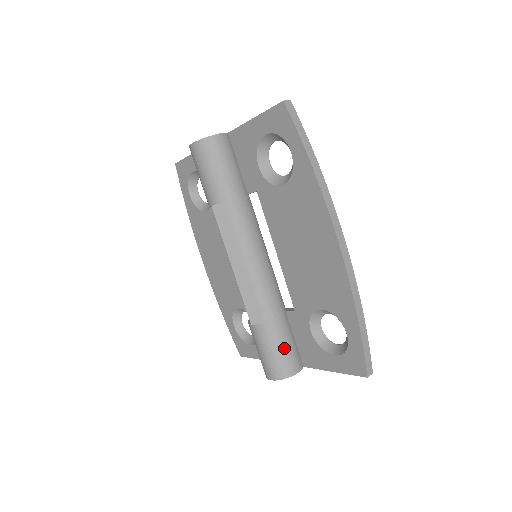
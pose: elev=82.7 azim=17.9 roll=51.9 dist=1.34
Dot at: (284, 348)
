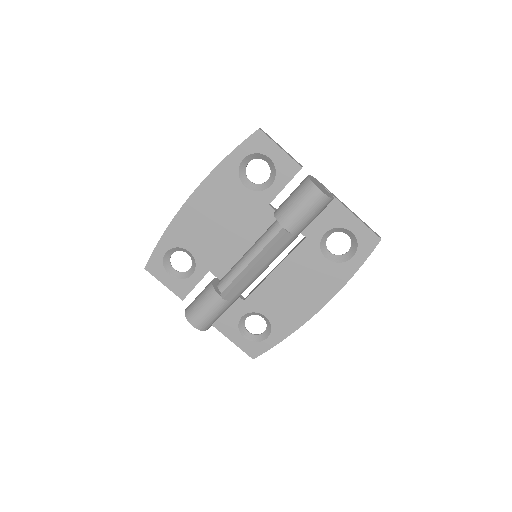
Dot at: occluded
